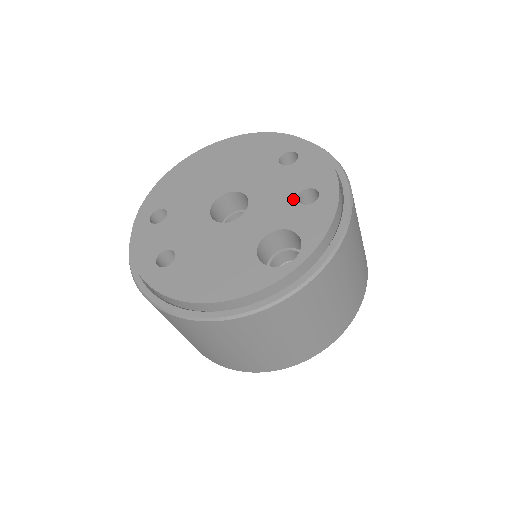
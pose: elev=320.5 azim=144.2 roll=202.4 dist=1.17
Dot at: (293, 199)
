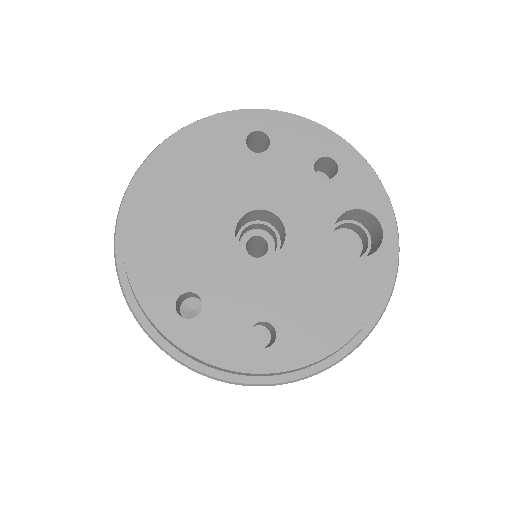
Dot at: (316, 180)
